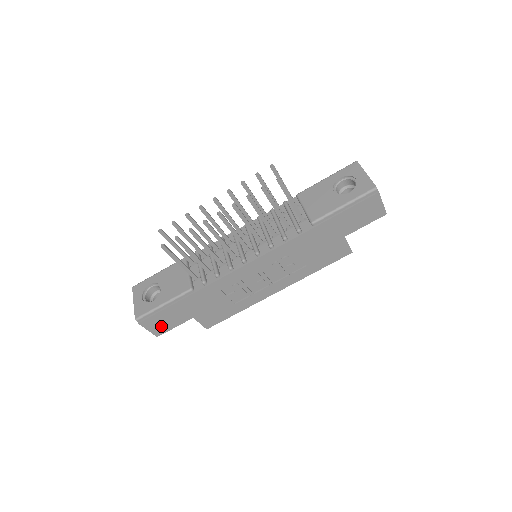
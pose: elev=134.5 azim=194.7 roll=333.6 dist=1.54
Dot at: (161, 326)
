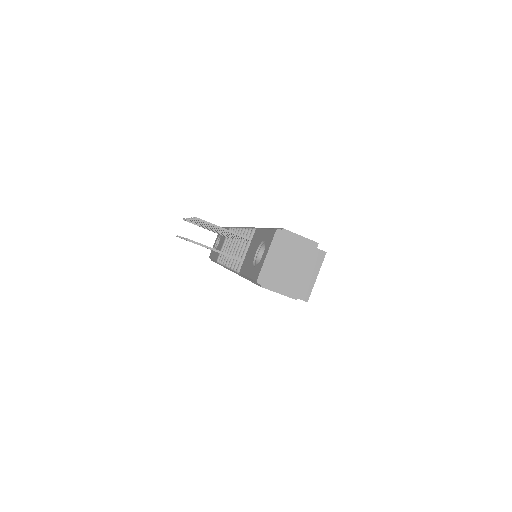
Dot at: occluded
